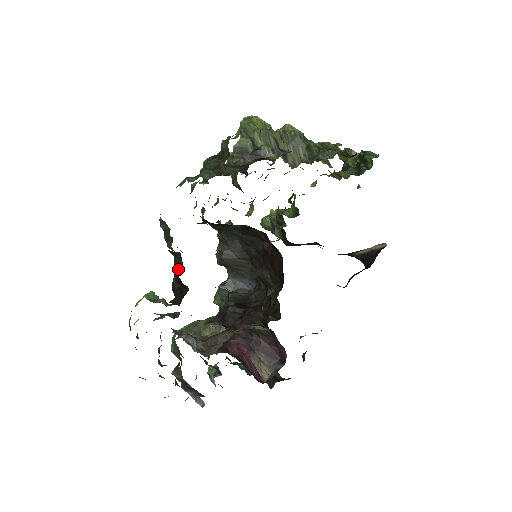
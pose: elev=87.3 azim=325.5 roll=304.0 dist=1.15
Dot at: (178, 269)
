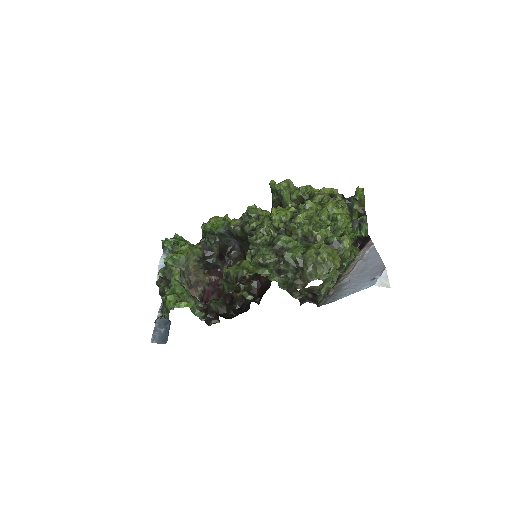
Dot at: (221, 307)
